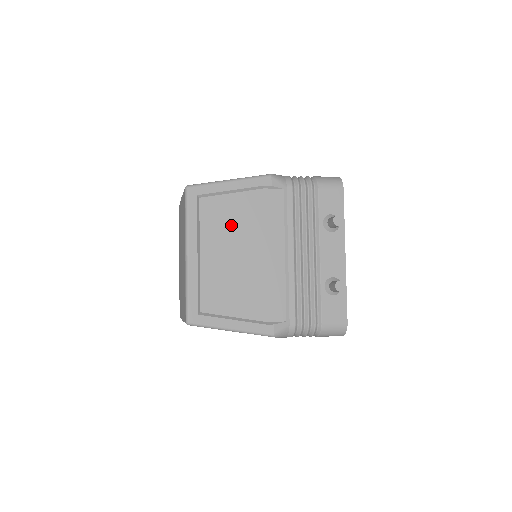
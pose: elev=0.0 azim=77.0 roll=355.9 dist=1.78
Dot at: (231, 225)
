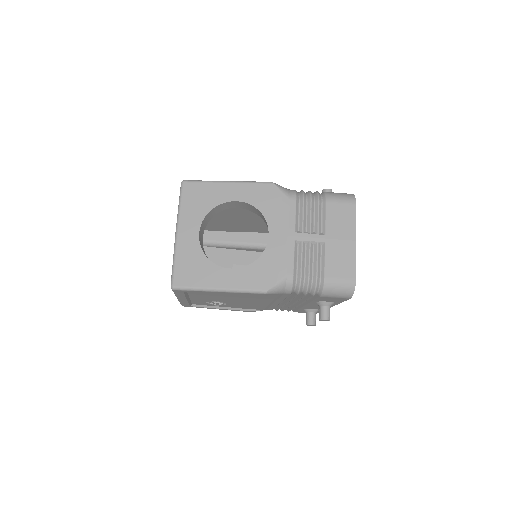
Dot at: occluded
